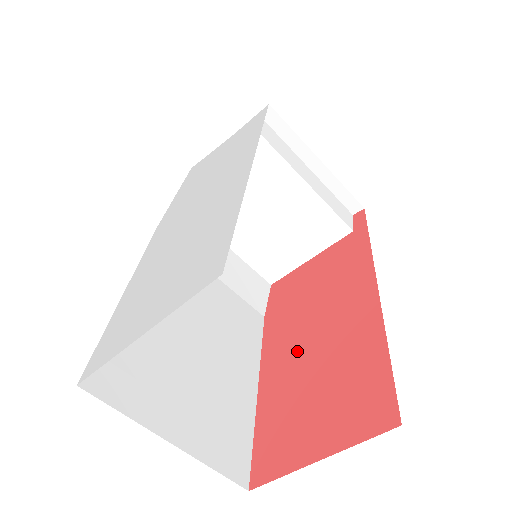
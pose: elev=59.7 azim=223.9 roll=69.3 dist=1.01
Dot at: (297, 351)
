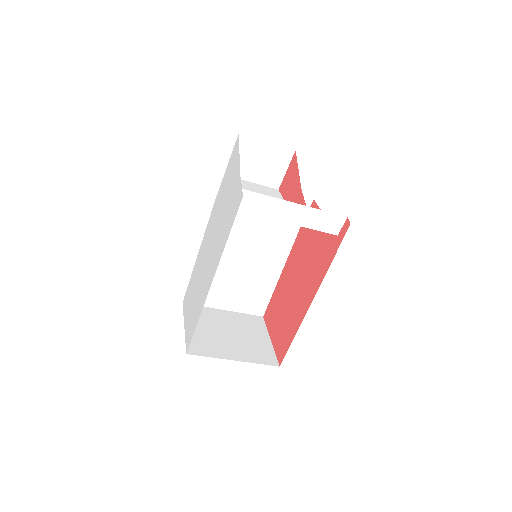
Dot at: (291, 280)
